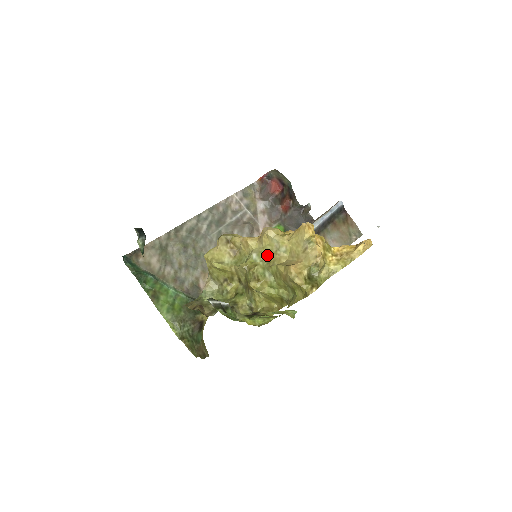
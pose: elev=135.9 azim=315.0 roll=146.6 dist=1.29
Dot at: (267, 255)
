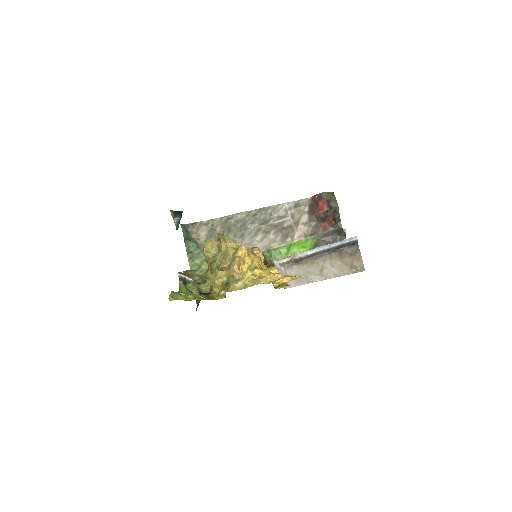
Dot at: (223, 258)
